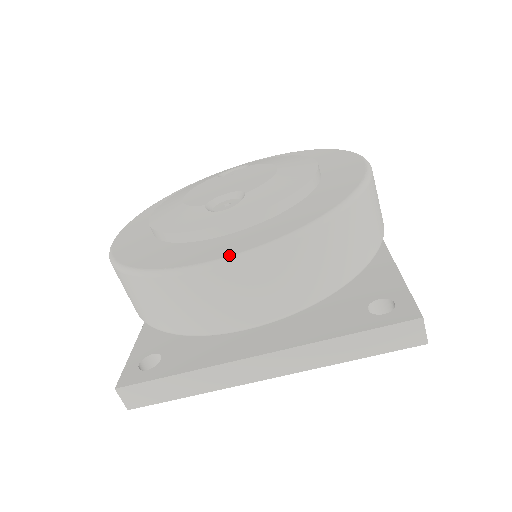
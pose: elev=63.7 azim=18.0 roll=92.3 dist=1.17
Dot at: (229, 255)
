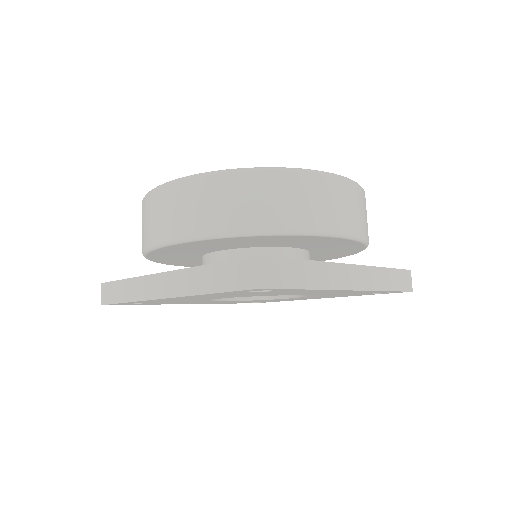
Dot at: (345, 177)
